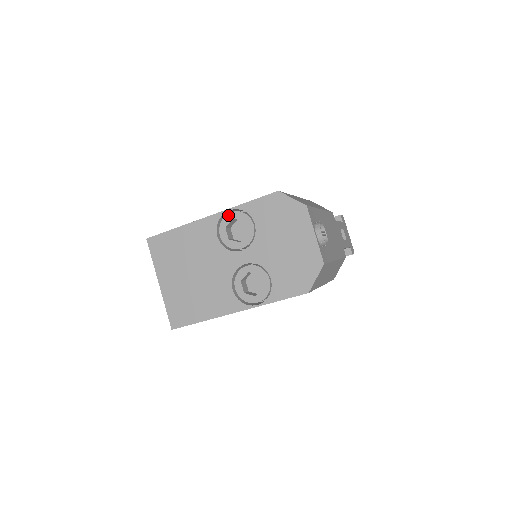
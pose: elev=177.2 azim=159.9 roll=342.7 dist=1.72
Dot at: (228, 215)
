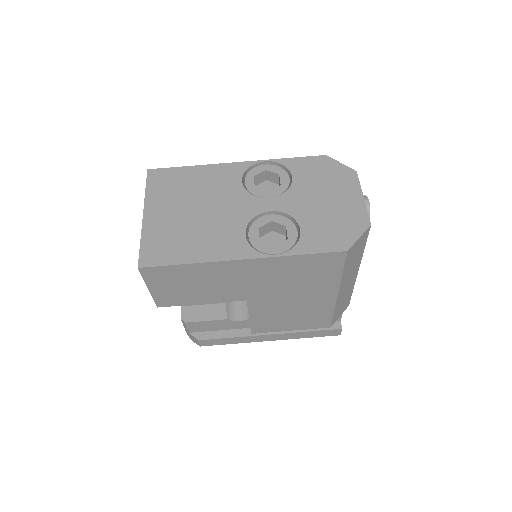
Dot at: (261, 166)
